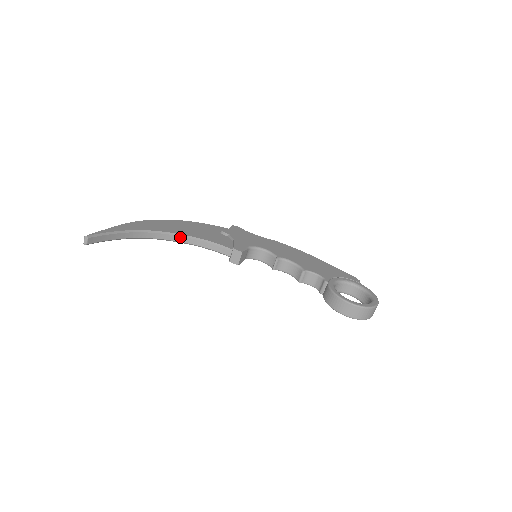
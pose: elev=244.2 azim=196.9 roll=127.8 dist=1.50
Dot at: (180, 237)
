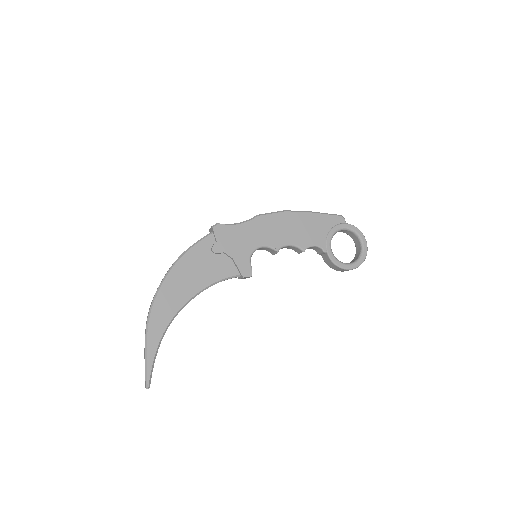
Dot at: occluded
